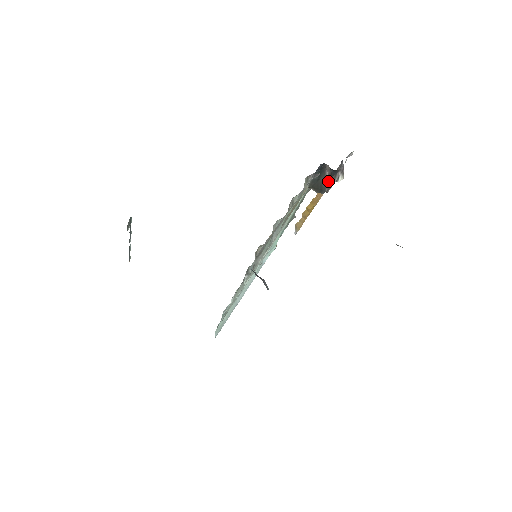
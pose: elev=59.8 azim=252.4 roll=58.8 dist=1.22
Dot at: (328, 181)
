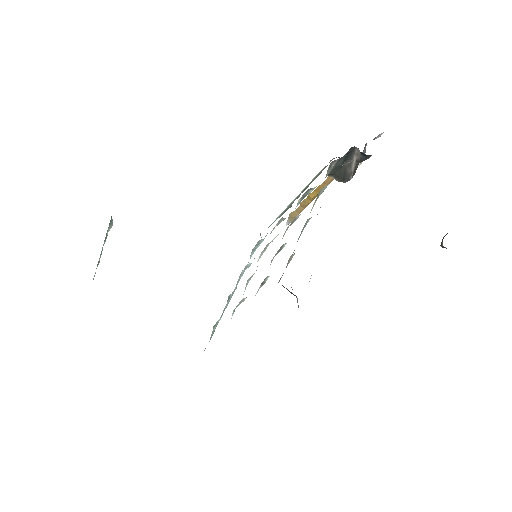
Dot at: (354, 168)
